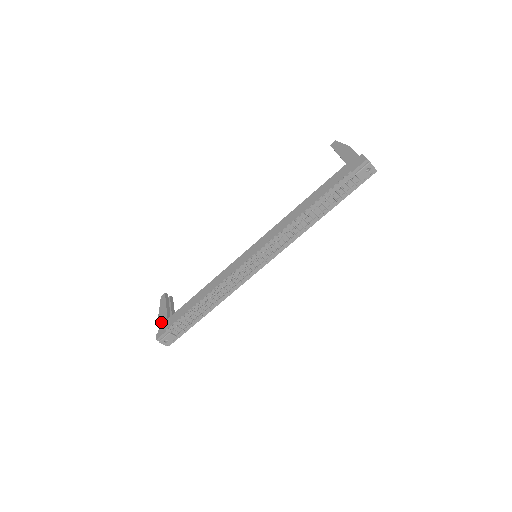
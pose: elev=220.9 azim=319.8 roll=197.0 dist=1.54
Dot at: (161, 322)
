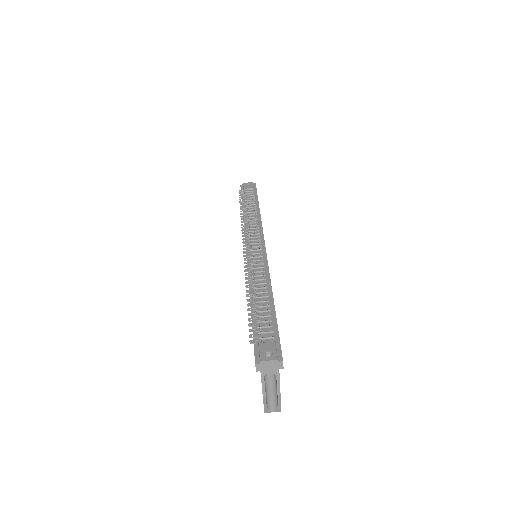
Dot at: occluded
